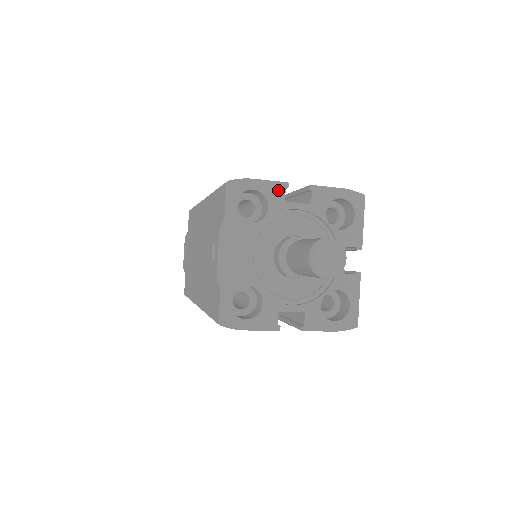
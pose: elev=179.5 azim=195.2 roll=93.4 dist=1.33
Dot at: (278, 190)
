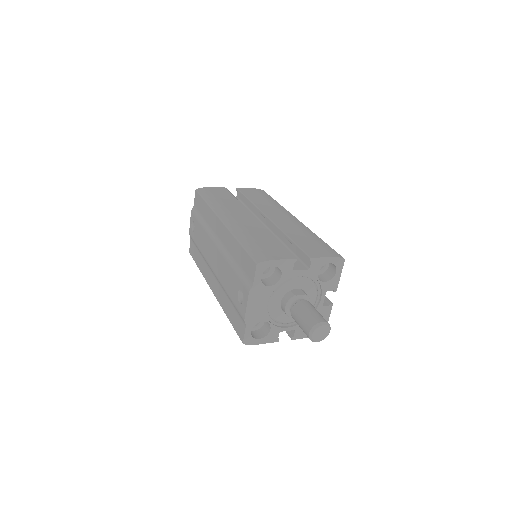
Dot at: (289, 264)
